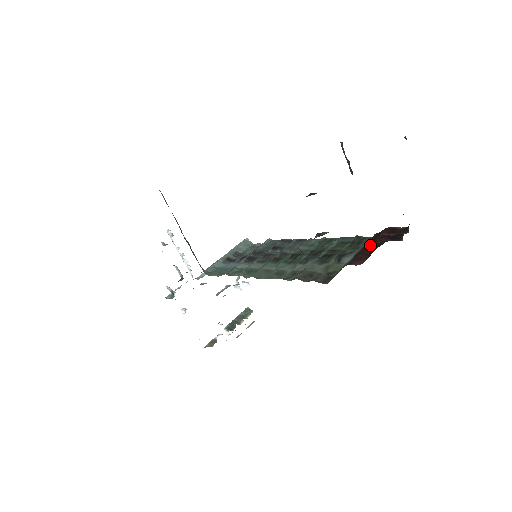
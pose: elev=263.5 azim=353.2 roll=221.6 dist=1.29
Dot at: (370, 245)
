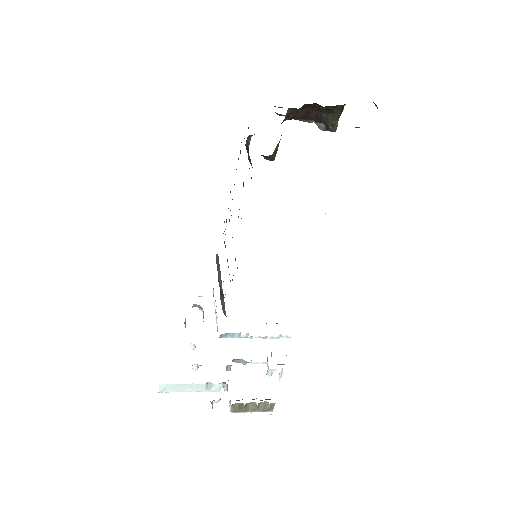
Dot at: occluded
